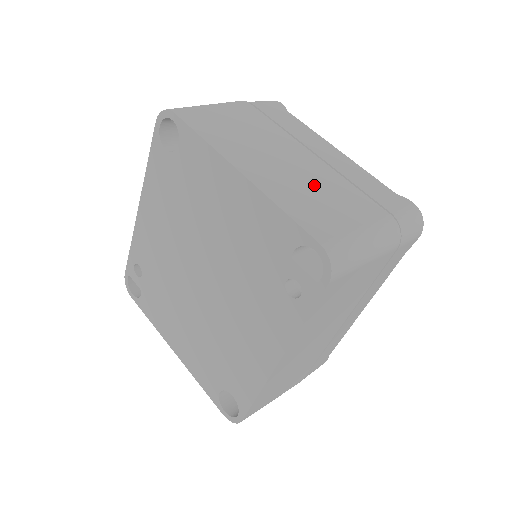
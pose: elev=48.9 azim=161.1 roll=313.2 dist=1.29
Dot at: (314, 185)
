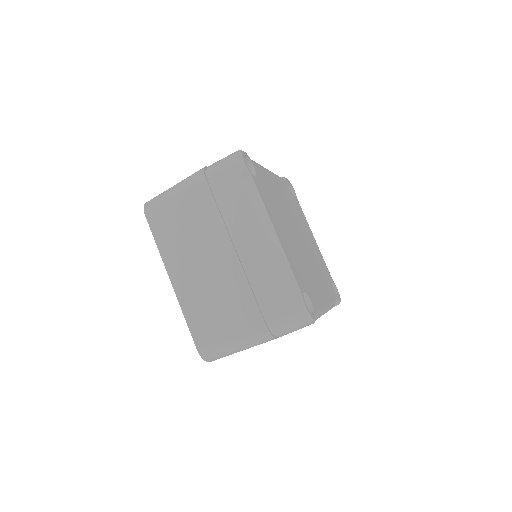
Dot at: (217, 292)
